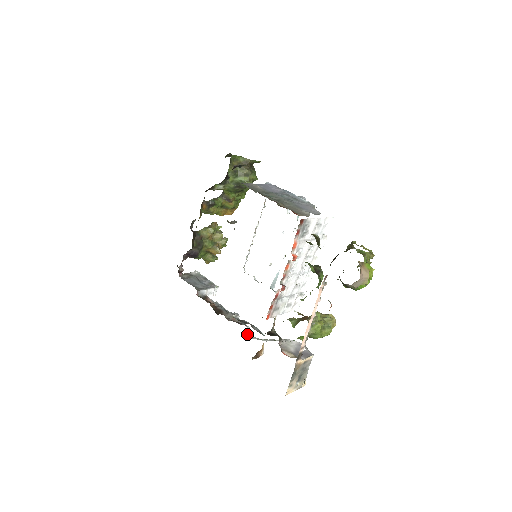
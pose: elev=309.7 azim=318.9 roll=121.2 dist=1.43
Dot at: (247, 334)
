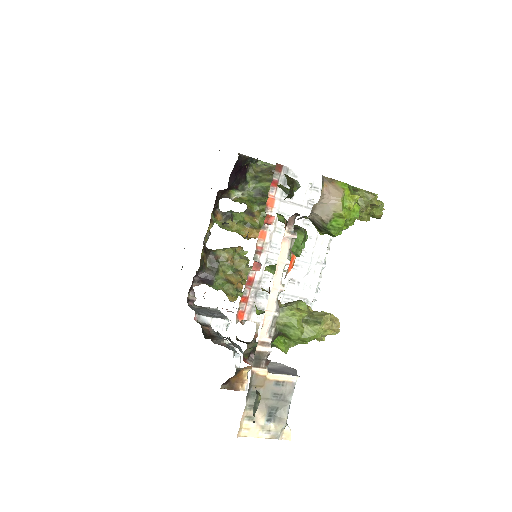
Dot at: (238, 367)
